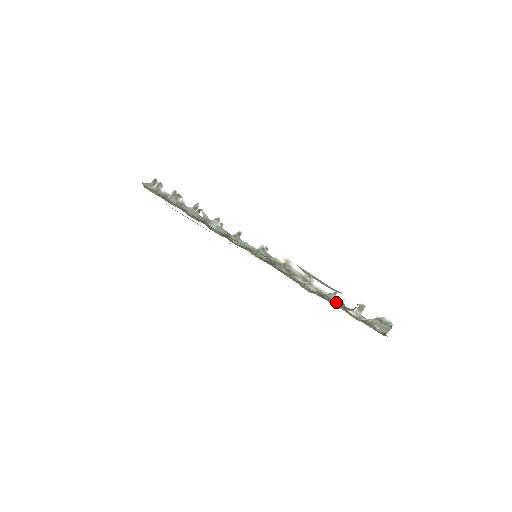
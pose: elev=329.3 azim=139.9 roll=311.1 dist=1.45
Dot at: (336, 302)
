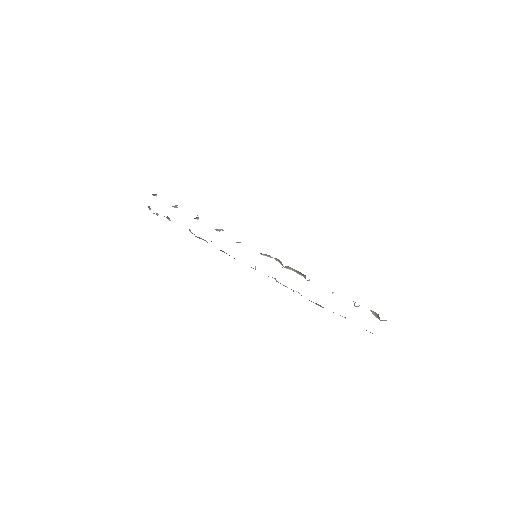
Dot at: occluded
